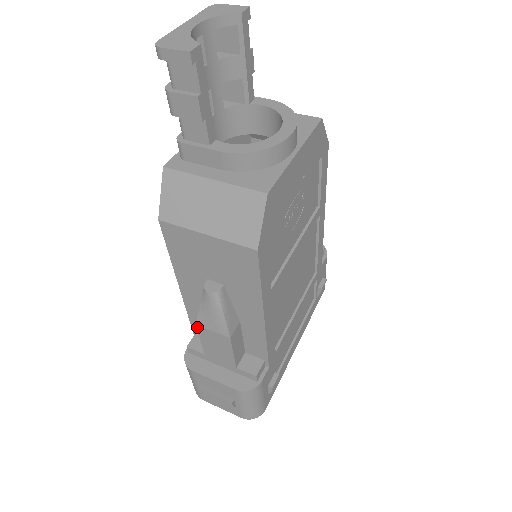
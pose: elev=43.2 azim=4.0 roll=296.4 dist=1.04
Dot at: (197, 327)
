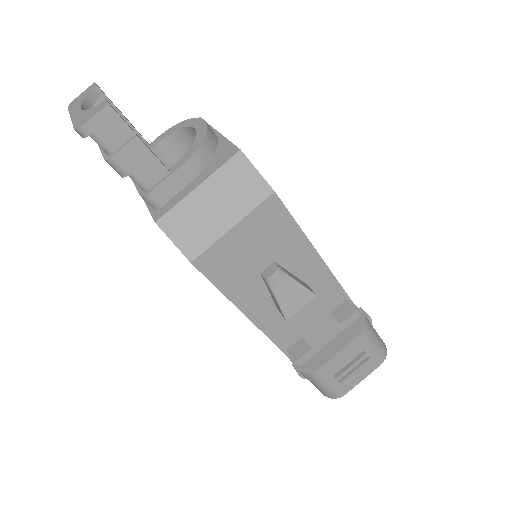
Dot at: (289, 323)
